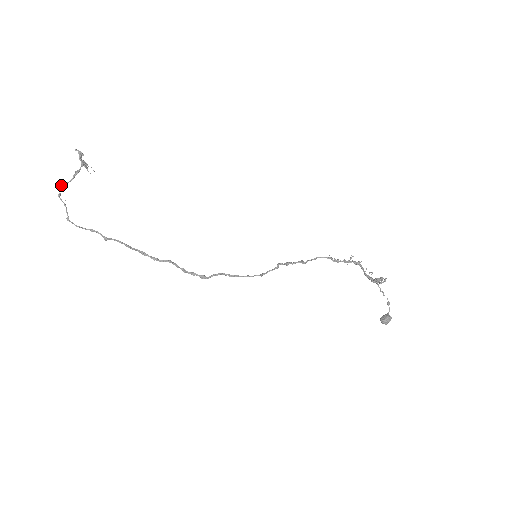
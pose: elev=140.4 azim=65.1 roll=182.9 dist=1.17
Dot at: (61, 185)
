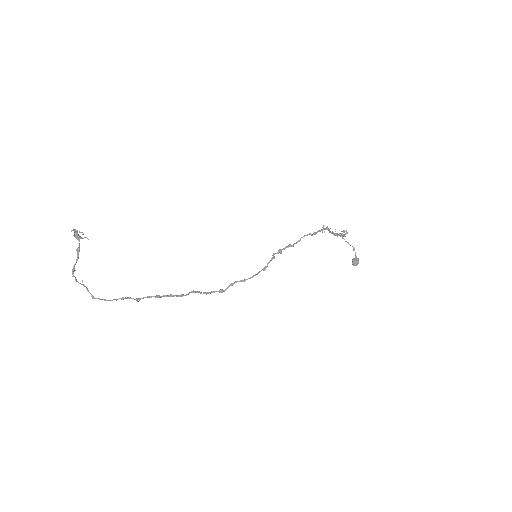
Dot at: (72, 269)
